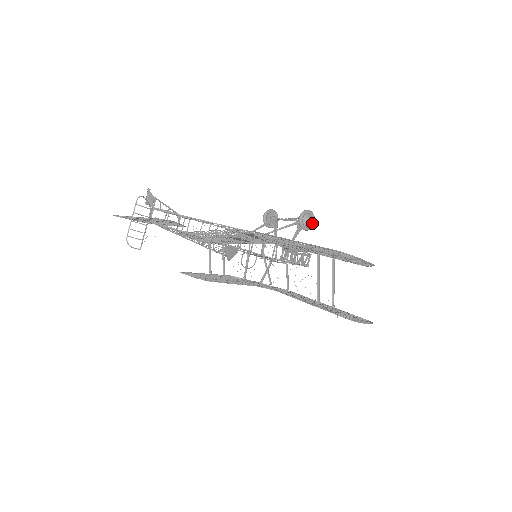
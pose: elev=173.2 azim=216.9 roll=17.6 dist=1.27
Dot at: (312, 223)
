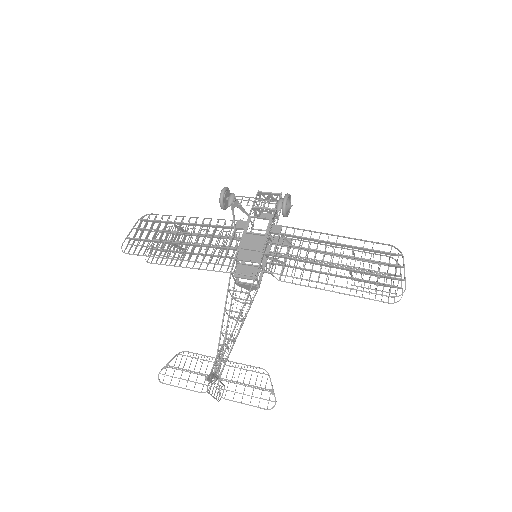
Dot at: (290, 200)
